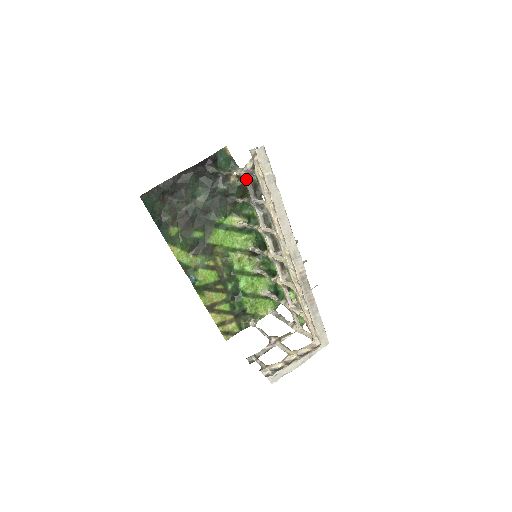
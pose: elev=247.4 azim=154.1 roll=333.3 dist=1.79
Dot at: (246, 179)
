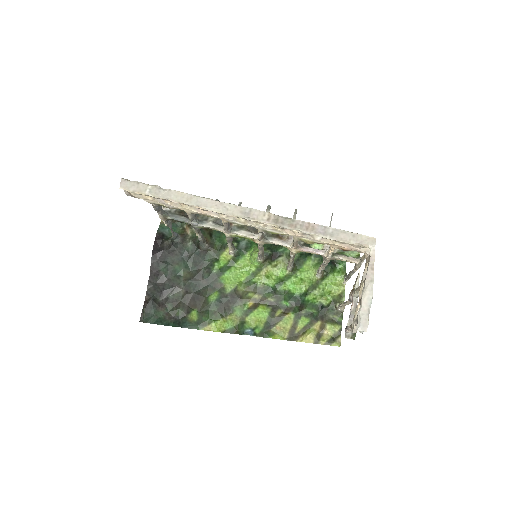
Dot at: (169, 217)
